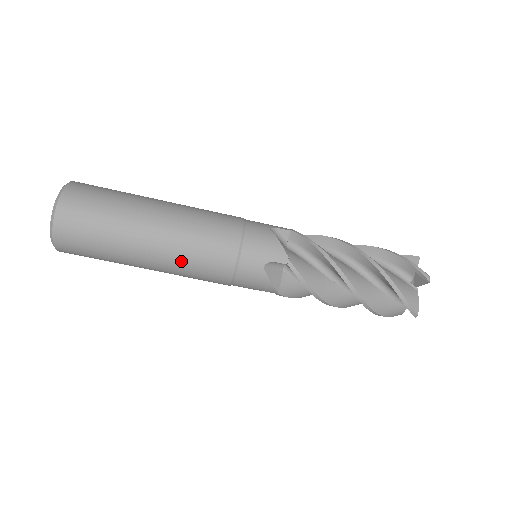
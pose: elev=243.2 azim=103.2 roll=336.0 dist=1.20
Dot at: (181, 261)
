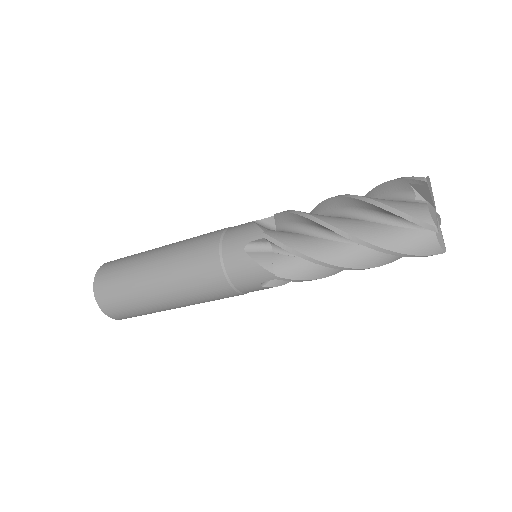
Dot at: occluded
